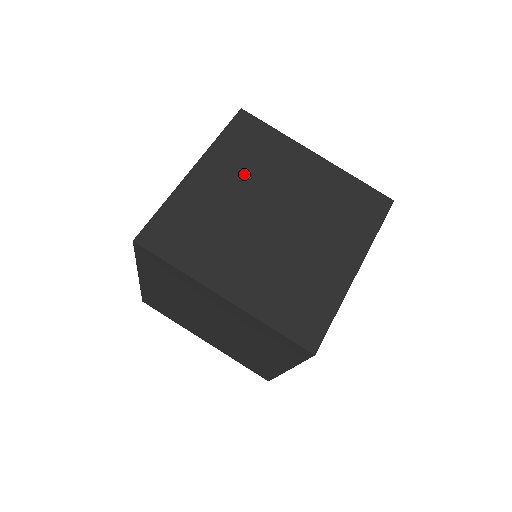
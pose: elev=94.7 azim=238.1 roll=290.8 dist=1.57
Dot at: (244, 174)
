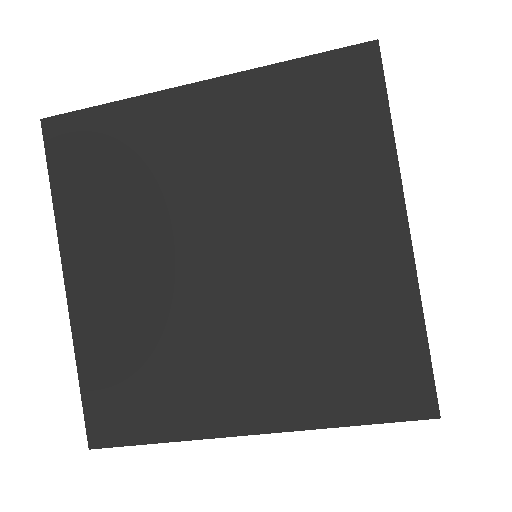
Dot at: occluded
